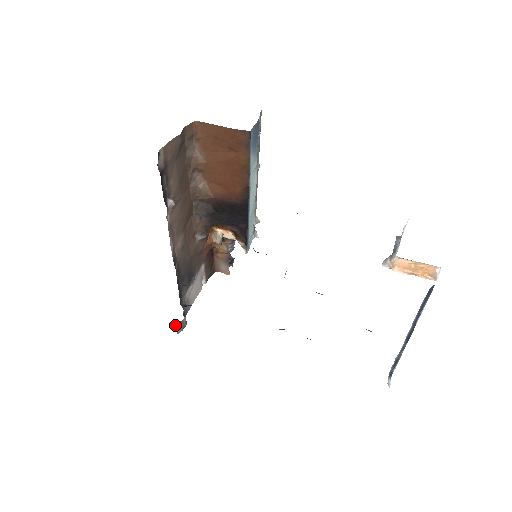
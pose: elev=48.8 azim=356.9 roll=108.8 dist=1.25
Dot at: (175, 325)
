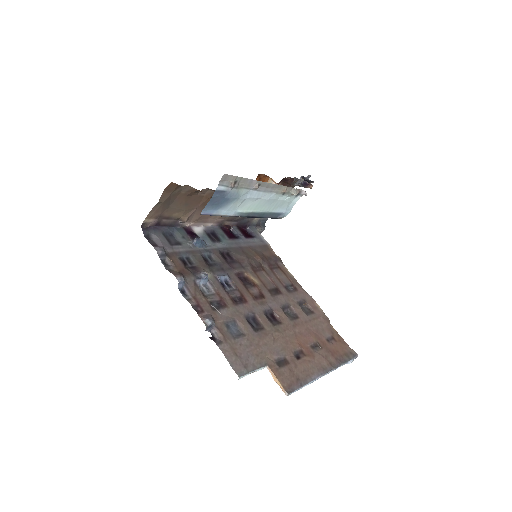
Dot at: occluded
